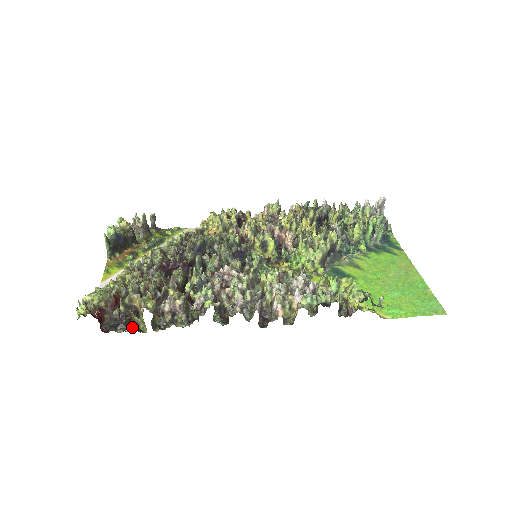
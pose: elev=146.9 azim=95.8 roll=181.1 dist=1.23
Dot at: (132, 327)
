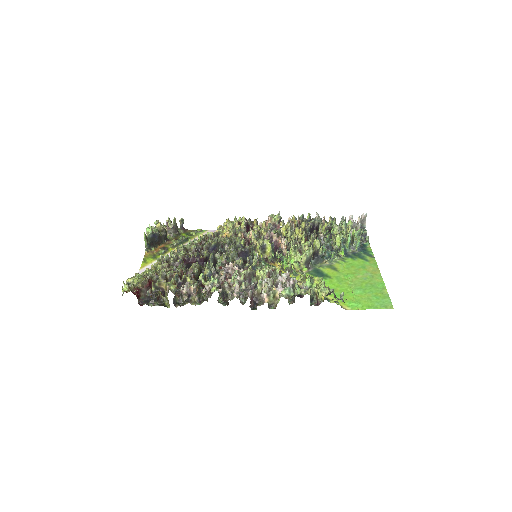
Dot at: (160, 303)
